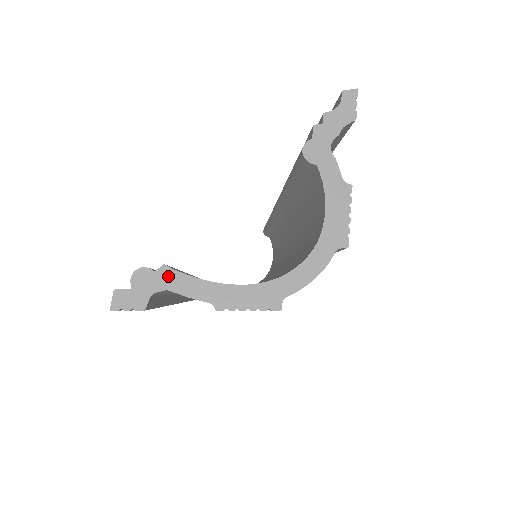
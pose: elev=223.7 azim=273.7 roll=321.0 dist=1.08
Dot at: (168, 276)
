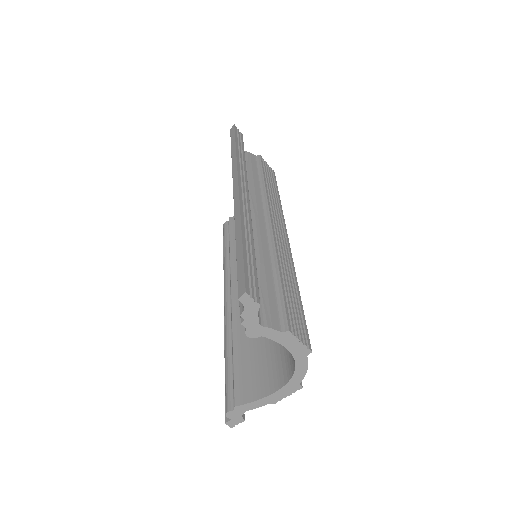
Dot at: (241, 408)
